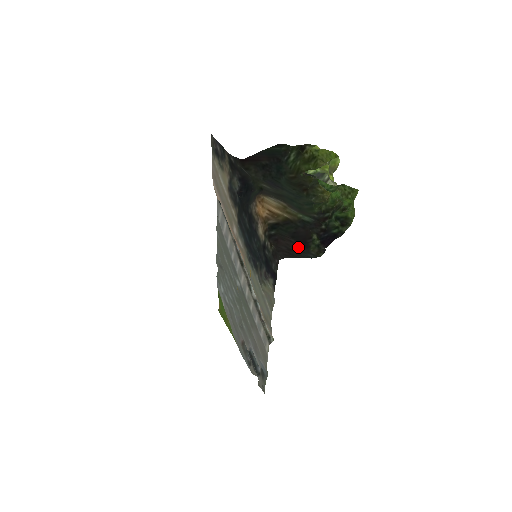
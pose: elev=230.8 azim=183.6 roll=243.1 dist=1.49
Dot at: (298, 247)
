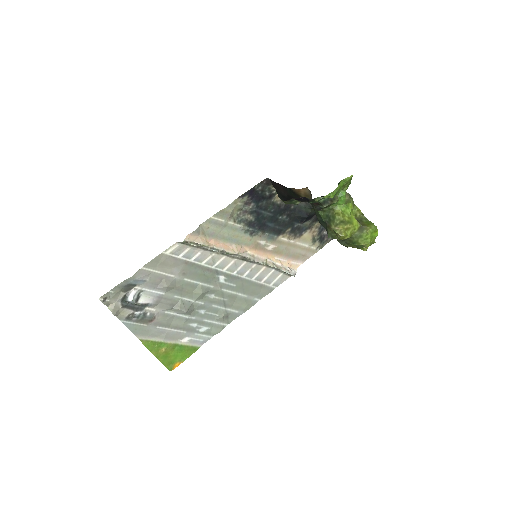
Dot at: (283, 195)
